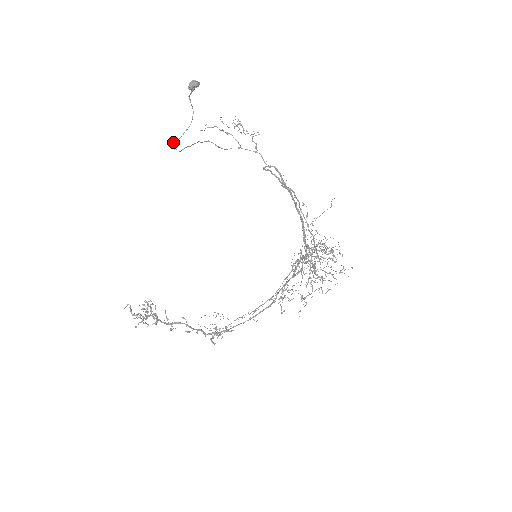
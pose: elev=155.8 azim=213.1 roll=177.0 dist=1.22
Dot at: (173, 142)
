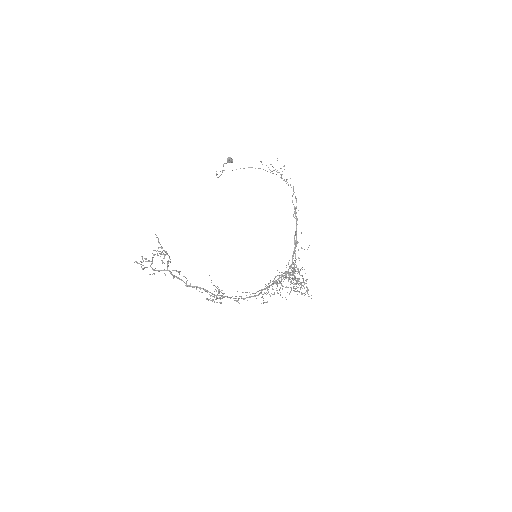
Dot at: (216, 171)
